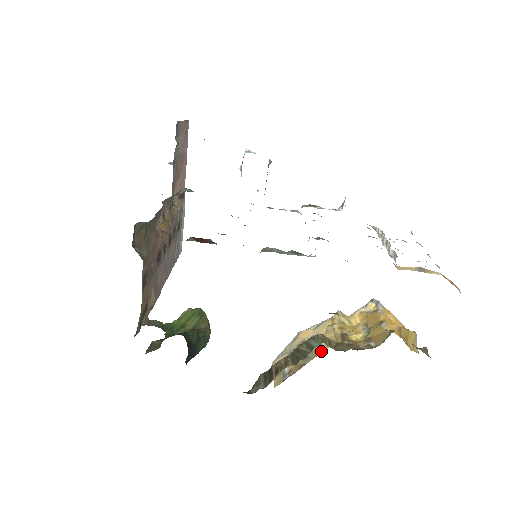
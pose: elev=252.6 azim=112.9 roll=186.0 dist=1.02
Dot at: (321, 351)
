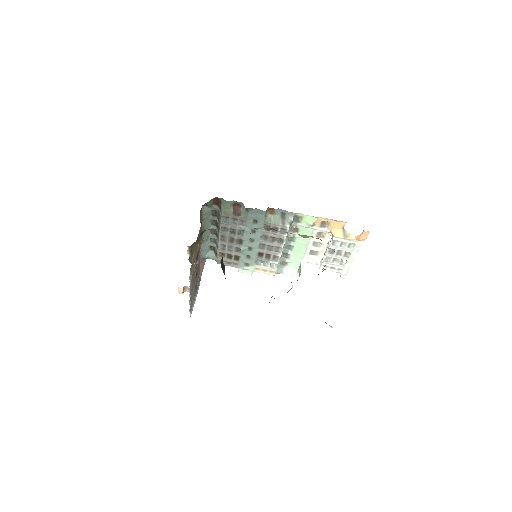
Dot at: occluded
